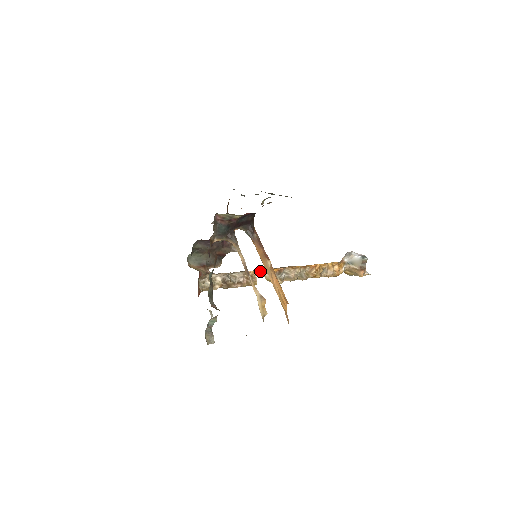
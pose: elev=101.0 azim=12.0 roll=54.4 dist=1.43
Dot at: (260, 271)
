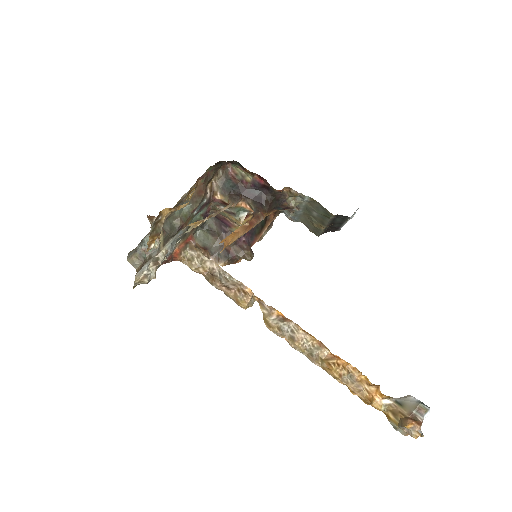
Dot at: (262, 305)
